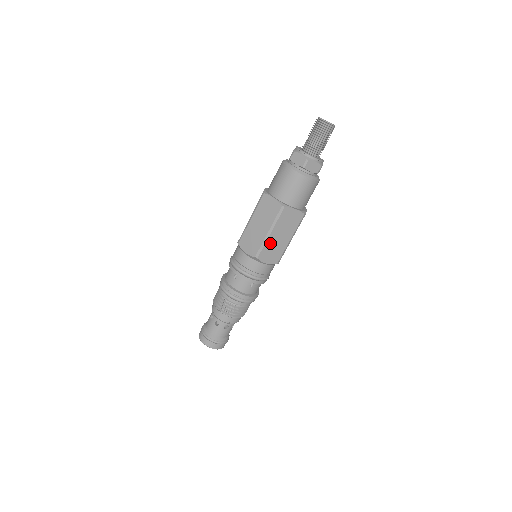
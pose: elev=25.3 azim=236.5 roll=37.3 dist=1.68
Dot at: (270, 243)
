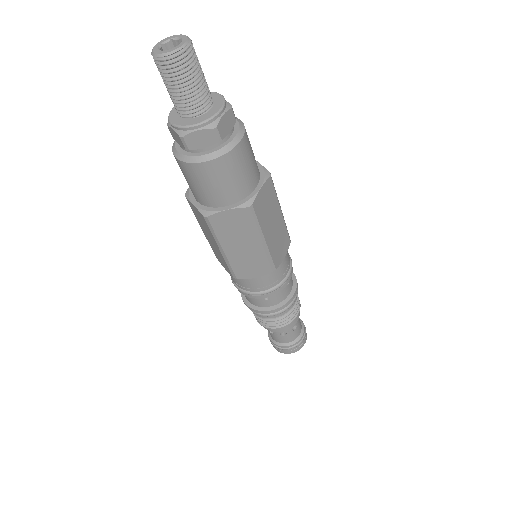
Dot at: (236, 259)
